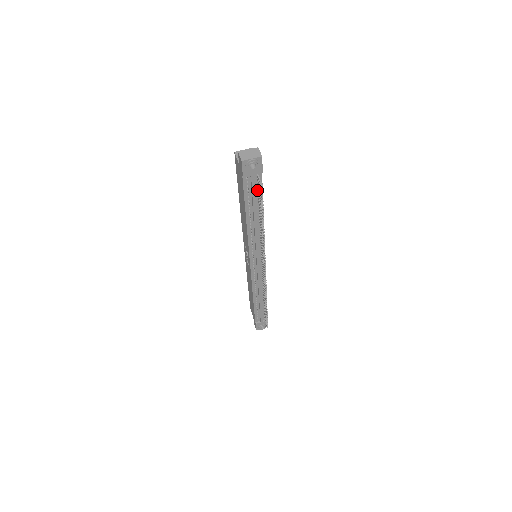
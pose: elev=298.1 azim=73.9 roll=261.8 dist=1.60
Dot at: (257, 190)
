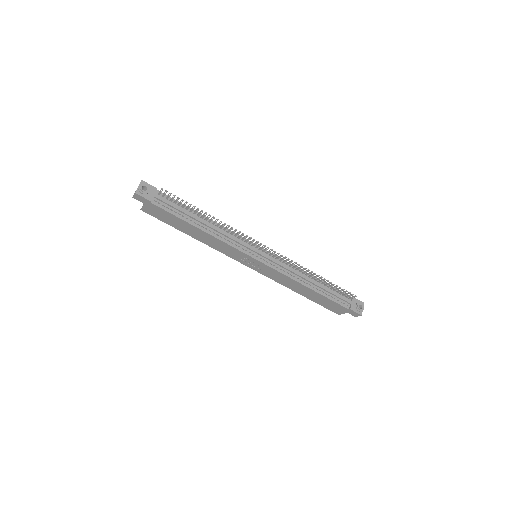
Dot at: (173, 204)
